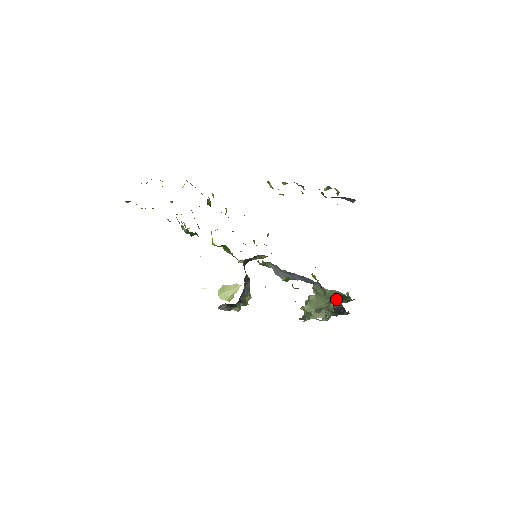
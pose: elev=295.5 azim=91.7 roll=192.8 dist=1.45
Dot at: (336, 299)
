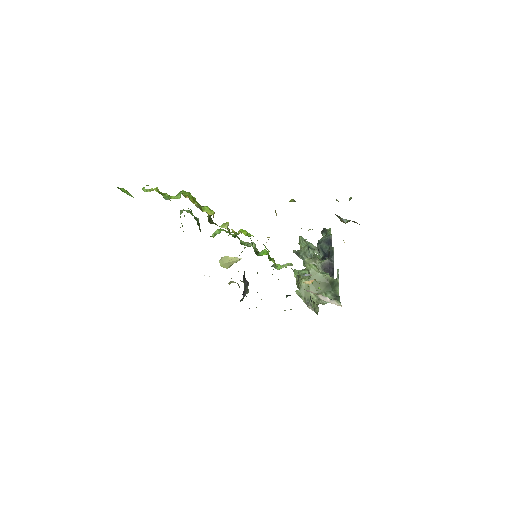
Dot at: (325, 289)
